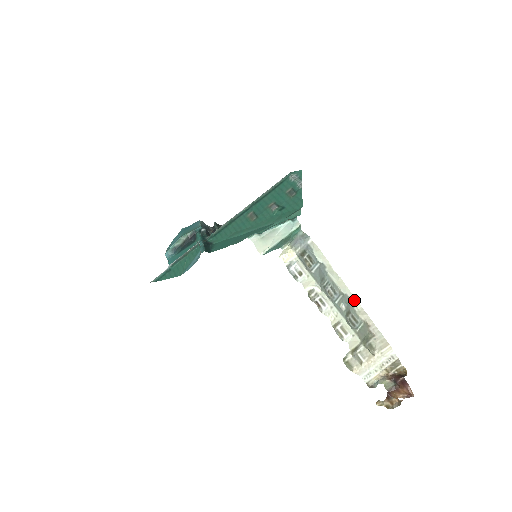
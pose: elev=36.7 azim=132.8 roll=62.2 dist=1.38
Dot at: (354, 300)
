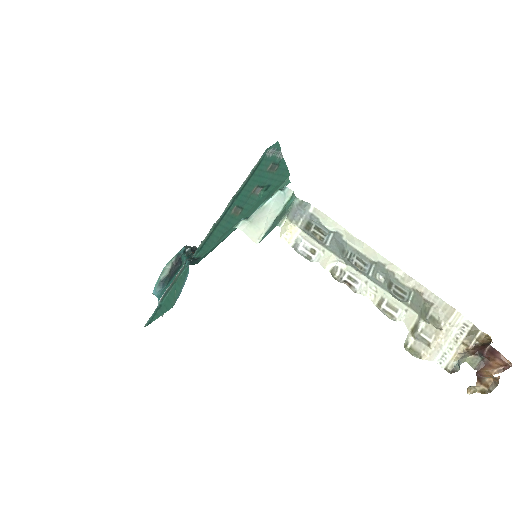
Dot at: (391, 266)
